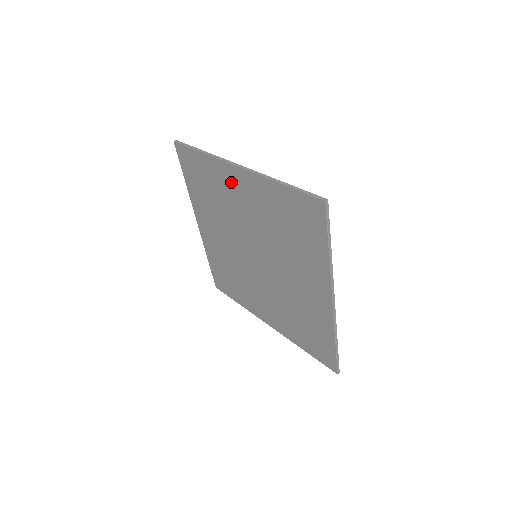
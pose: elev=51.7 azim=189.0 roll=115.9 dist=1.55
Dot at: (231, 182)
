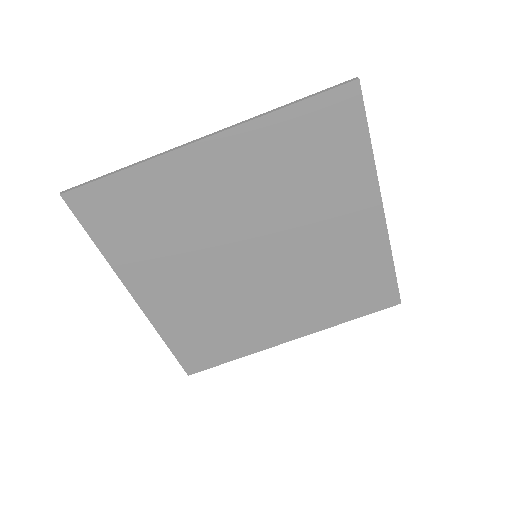
Dot at: (198, 172)
